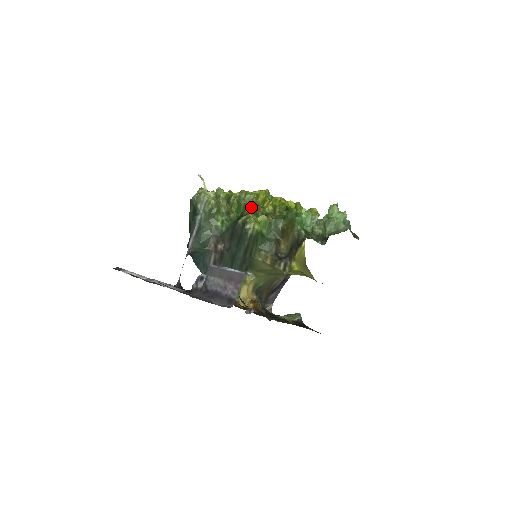
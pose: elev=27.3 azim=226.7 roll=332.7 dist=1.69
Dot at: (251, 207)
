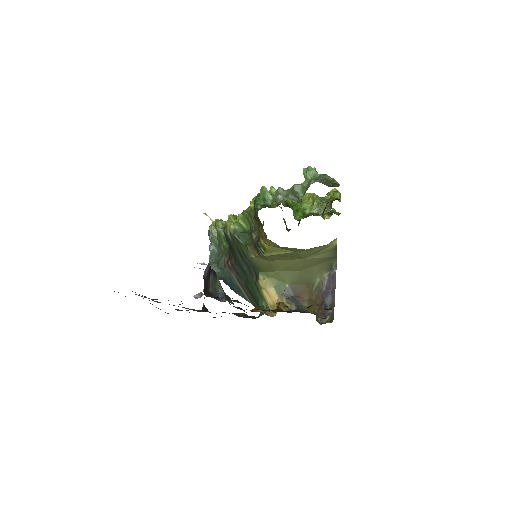
Dot at: occluded
